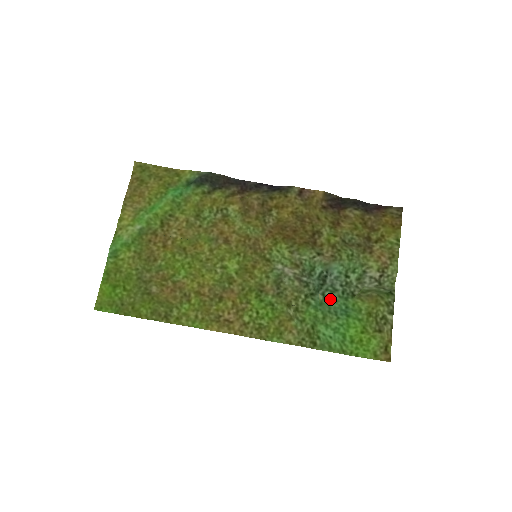
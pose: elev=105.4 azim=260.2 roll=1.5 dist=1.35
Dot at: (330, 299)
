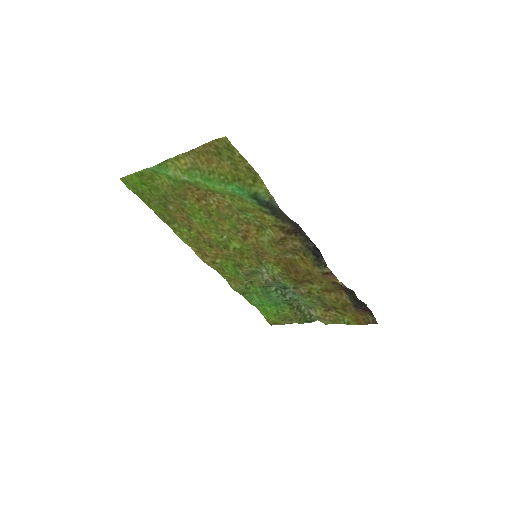
Dot at: (276, 295)
